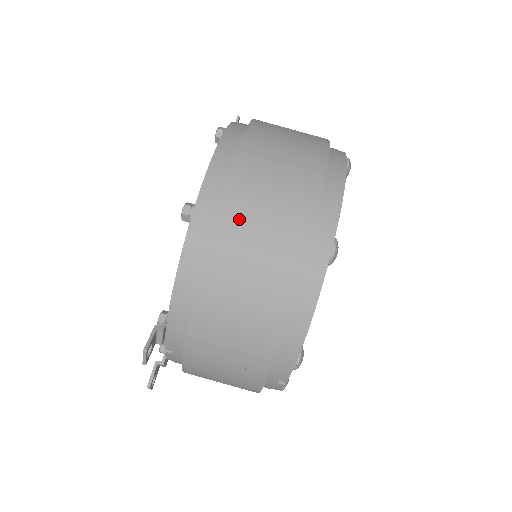
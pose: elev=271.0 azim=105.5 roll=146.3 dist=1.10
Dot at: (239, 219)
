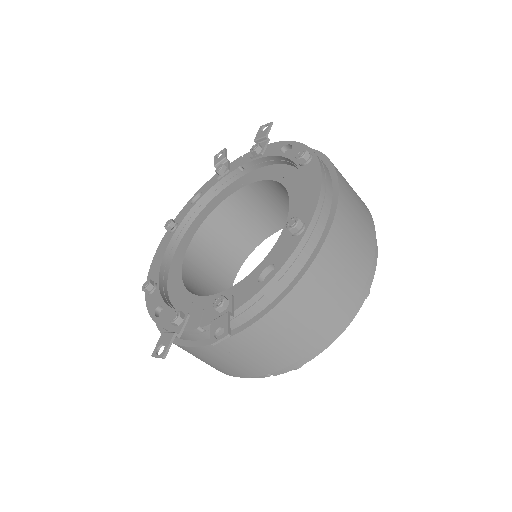
Dot at: (336, 251)
